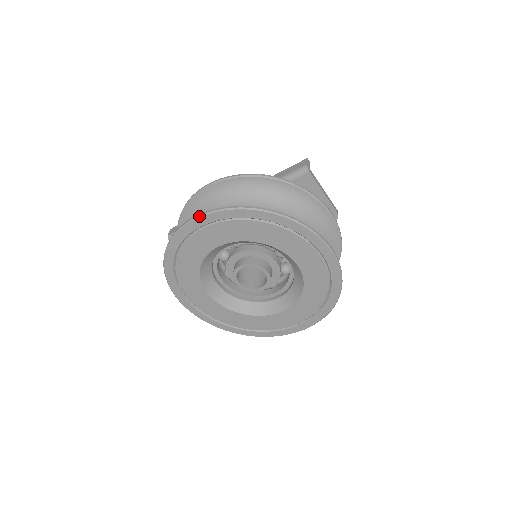
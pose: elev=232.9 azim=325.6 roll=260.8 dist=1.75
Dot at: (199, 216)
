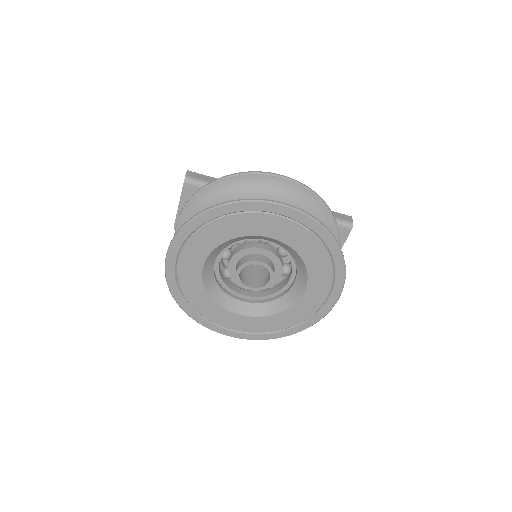
Dot at: (289, 206)
